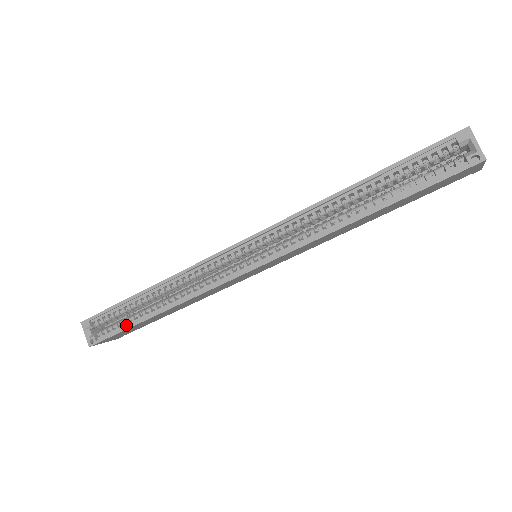
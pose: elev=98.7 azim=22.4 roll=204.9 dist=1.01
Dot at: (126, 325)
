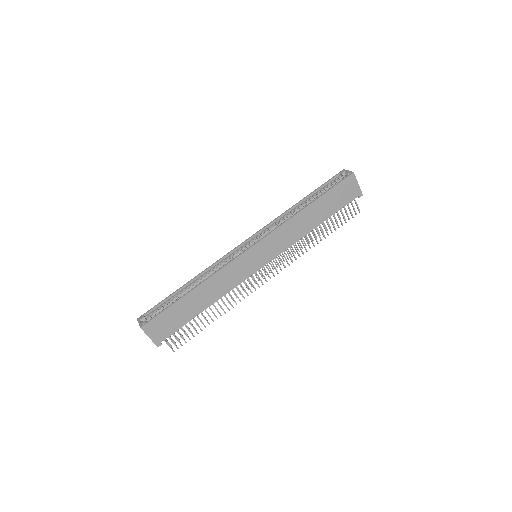
Dot at: (171, 306)
